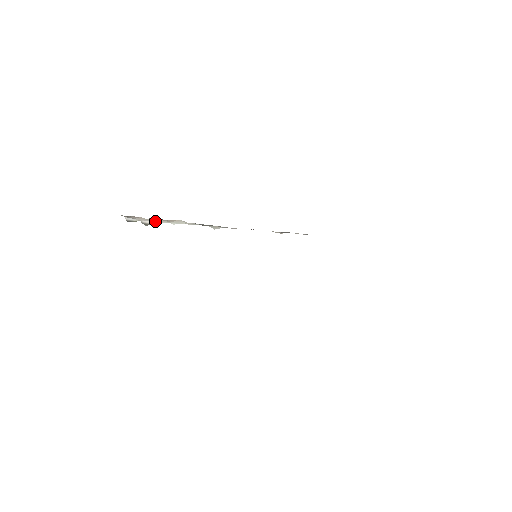
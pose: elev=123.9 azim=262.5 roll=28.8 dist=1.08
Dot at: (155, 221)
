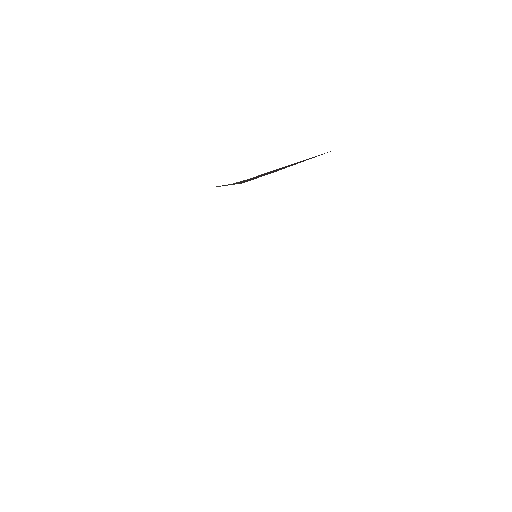
Dot at: occluded
